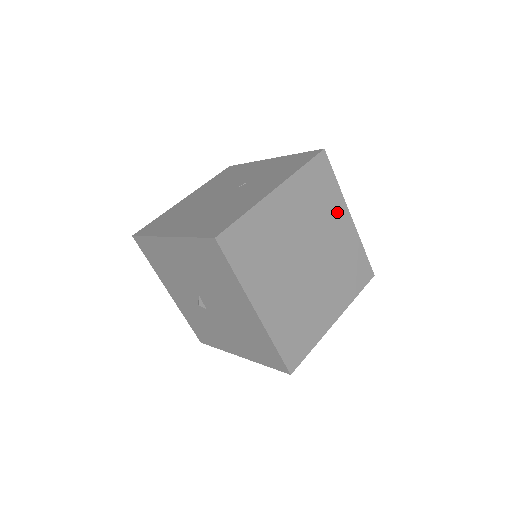
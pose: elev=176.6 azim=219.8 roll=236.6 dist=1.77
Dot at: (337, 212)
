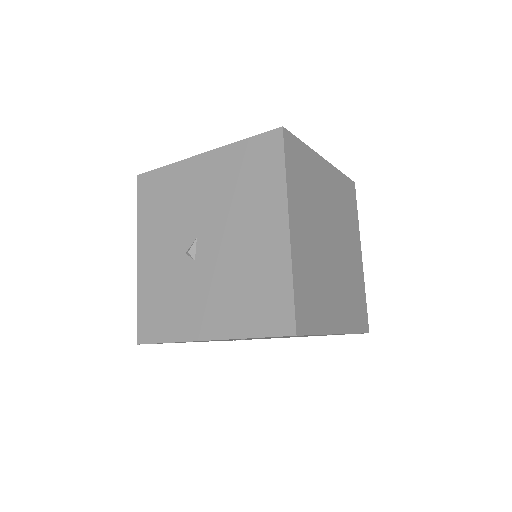
Dot at: (354, 238)
